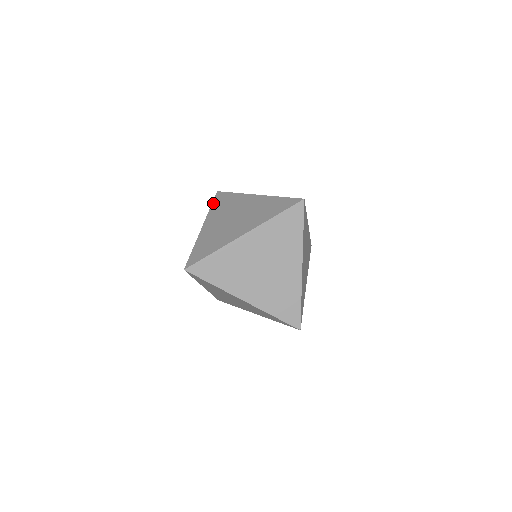
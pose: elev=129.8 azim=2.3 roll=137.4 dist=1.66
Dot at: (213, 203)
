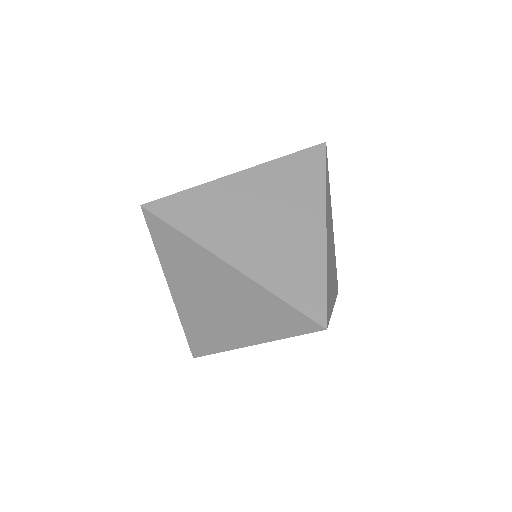
Dot at: (176, 225)
